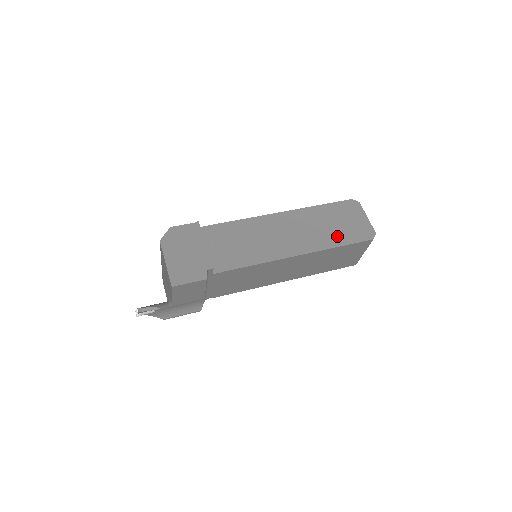
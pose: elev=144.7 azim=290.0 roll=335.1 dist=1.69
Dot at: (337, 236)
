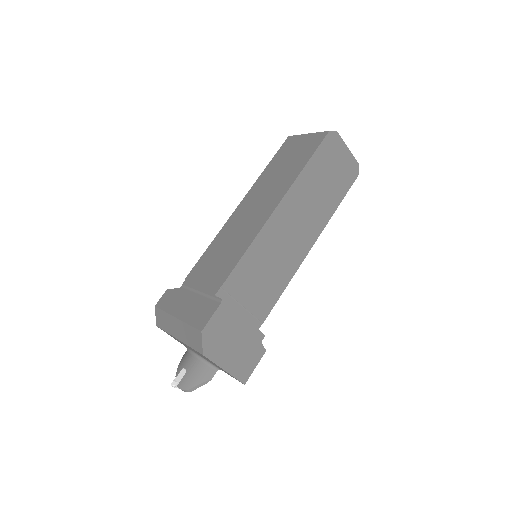
Dot at: (332, 196)
